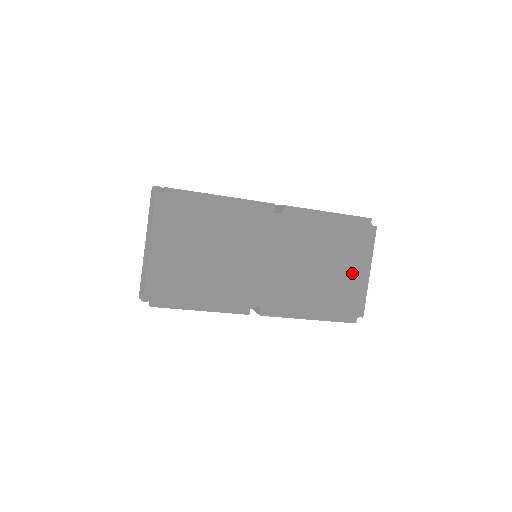
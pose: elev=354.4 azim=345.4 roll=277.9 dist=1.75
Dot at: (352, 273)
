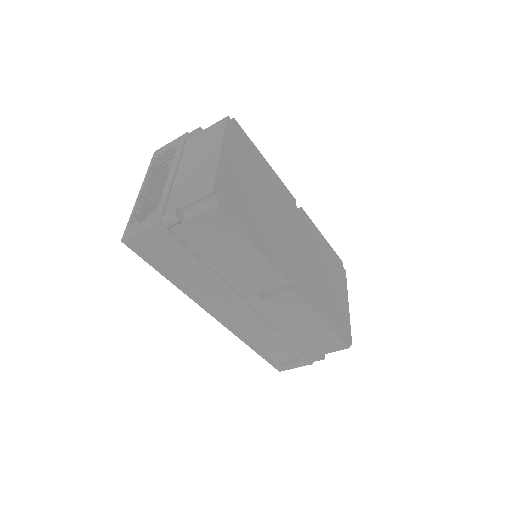
Dot at: (340, 297)
